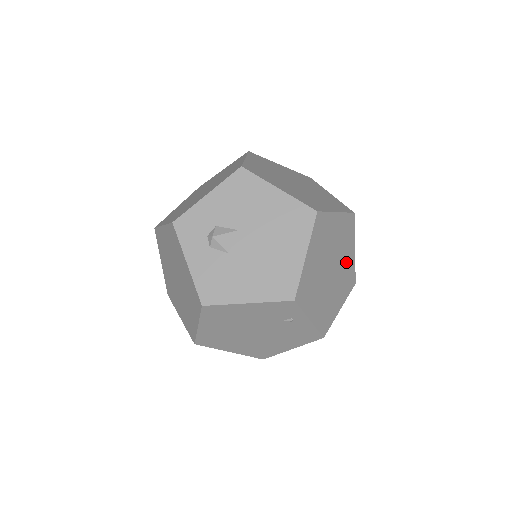
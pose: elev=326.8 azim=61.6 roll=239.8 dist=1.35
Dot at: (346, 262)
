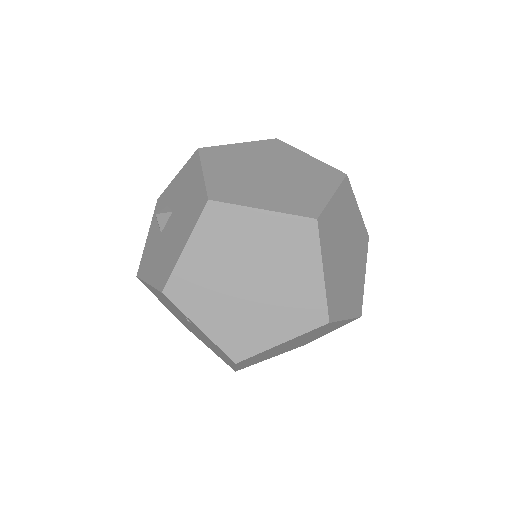
Dot at: (296, 283)
